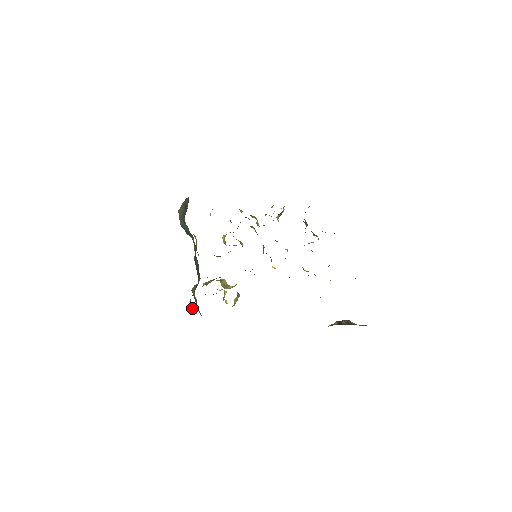
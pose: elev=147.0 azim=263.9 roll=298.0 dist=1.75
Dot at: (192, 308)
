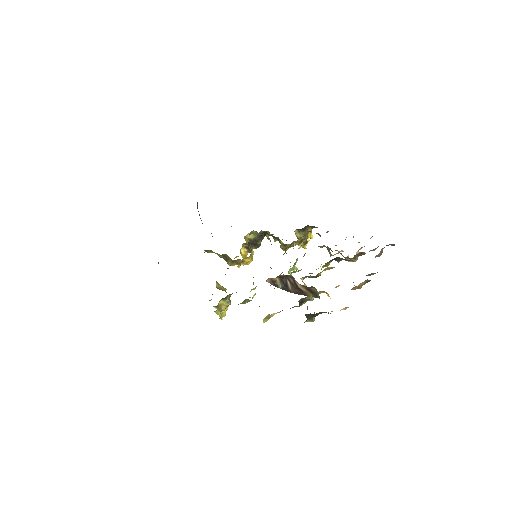
Dot at: occluded
